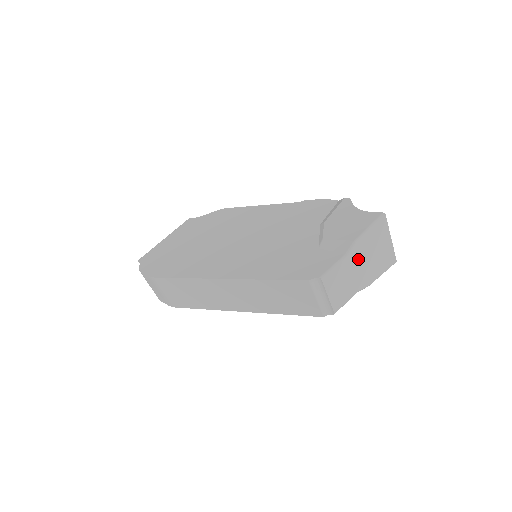
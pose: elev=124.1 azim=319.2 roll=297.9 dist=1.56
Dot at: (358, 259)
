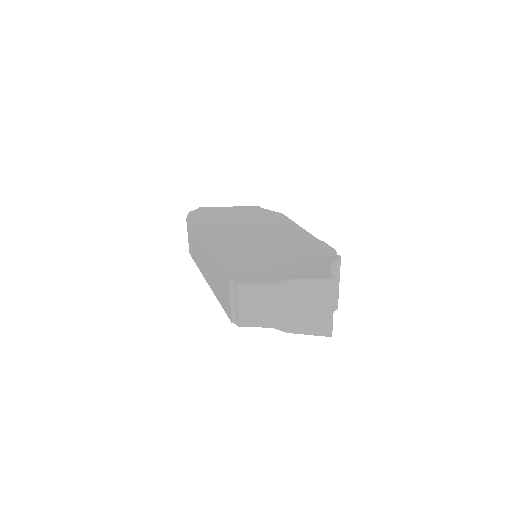
Dot at: (285, 298)
